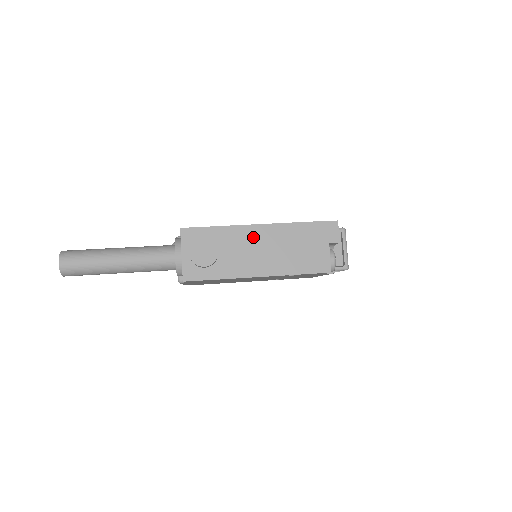
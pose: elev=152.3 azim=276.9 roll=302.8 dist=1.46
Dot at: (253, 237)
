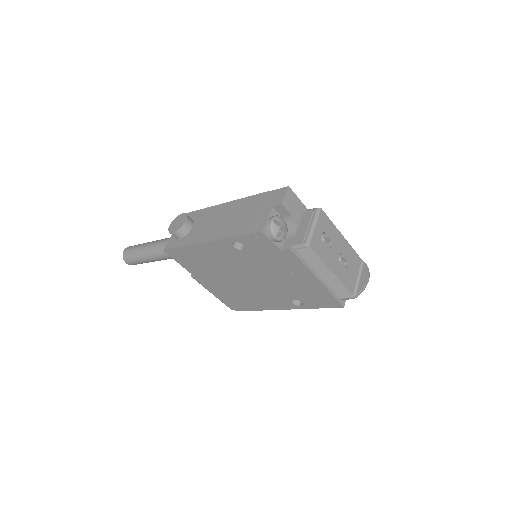
Dot at: (219, 212)
